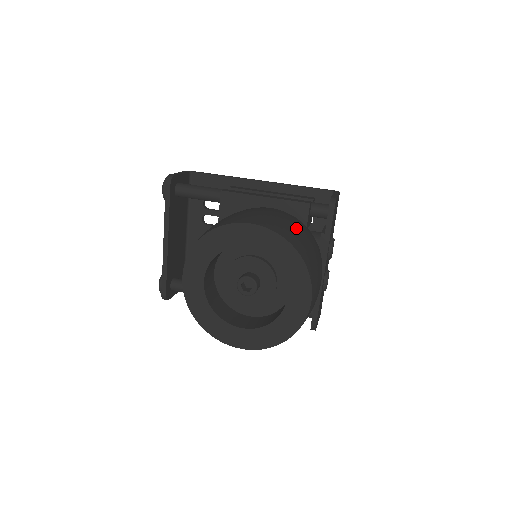
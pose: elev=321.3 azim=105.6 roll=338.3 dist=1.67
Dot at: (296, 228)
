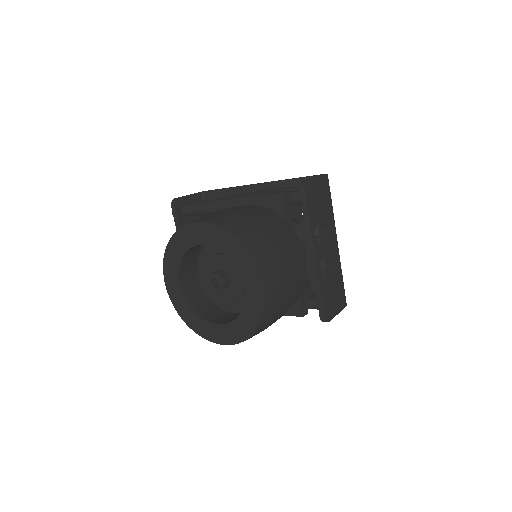
Dot at: (251, 218)
